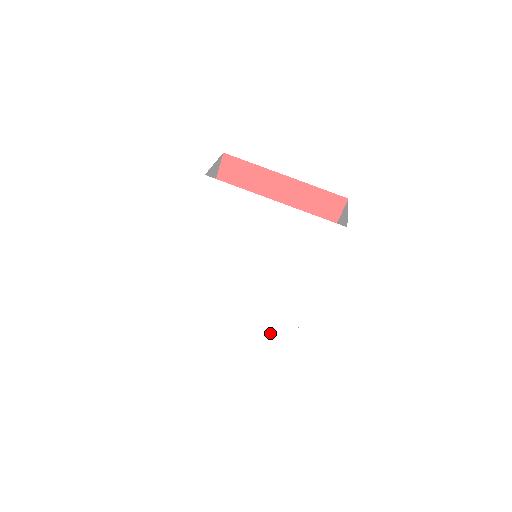
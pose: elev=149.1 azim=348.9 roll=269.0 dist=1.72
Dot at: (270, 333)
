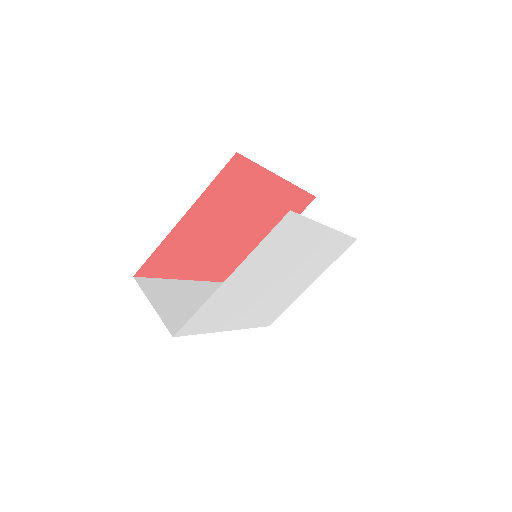
Dot at: (334, 255)
